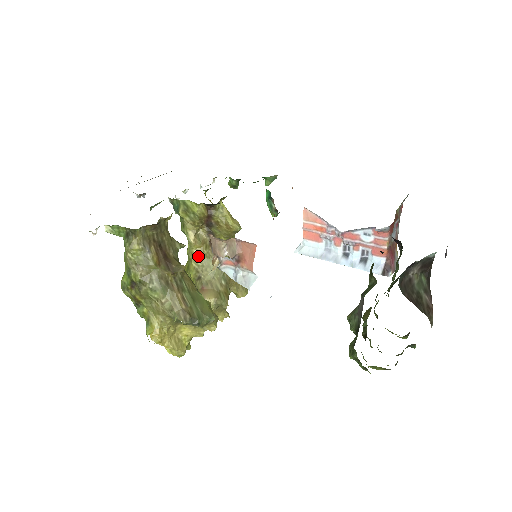
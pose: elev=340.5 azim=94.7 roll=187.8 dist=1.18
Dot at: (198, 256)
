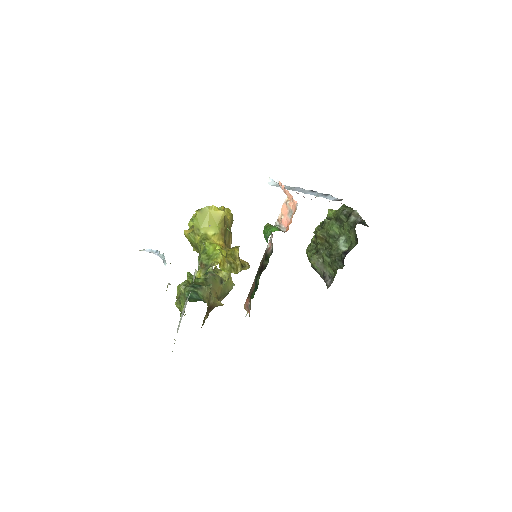
Dot at: occluded
